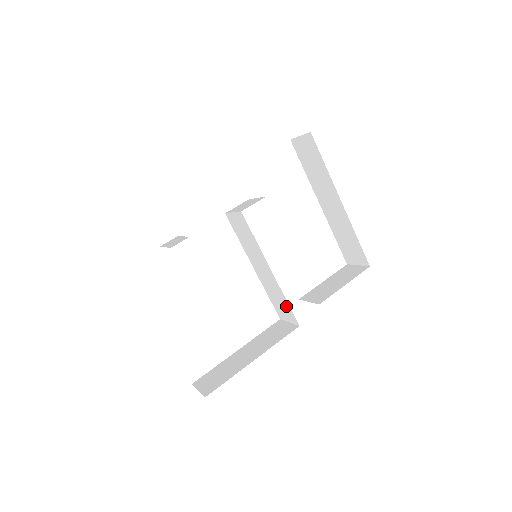
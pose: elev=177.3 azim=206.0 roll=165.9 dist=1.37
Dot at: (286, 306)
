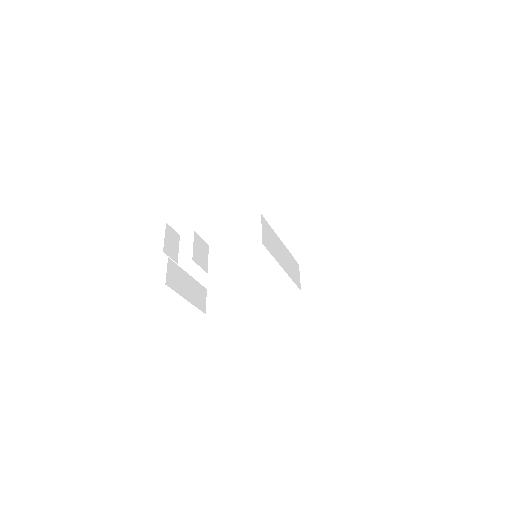
Dot at: occluded
